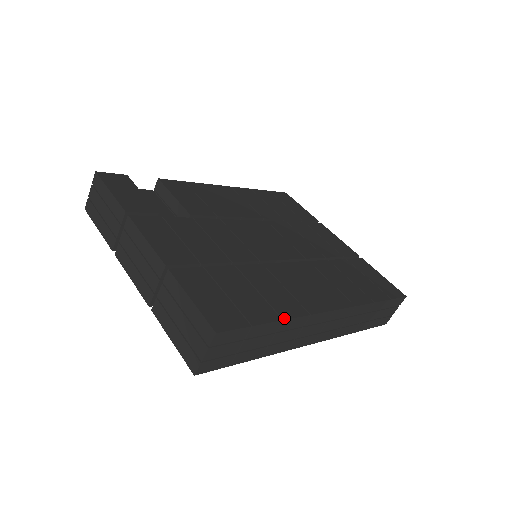
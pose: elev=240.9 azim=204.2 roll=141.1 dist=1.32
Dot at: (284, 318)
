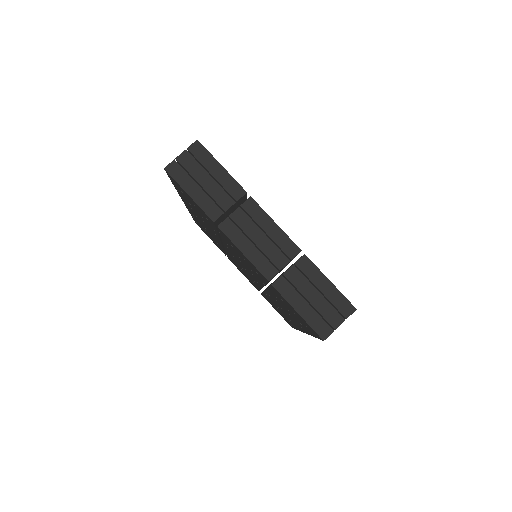
Dot at: occluded
